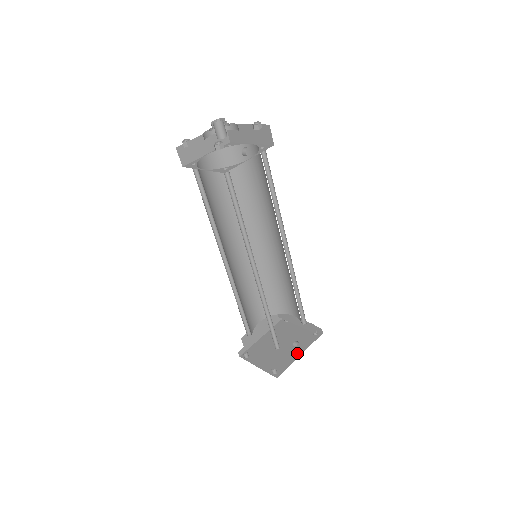
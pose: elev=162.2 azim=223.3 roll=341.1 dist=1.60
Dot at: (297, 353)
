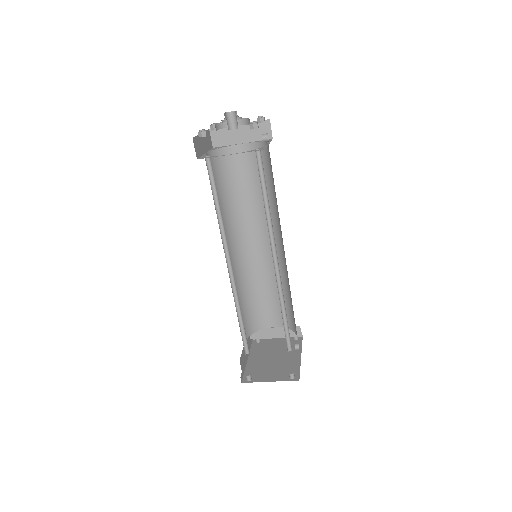
Dot at: (296, 357)
